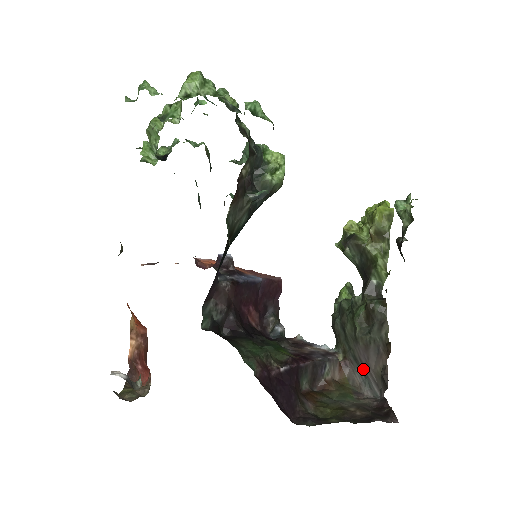
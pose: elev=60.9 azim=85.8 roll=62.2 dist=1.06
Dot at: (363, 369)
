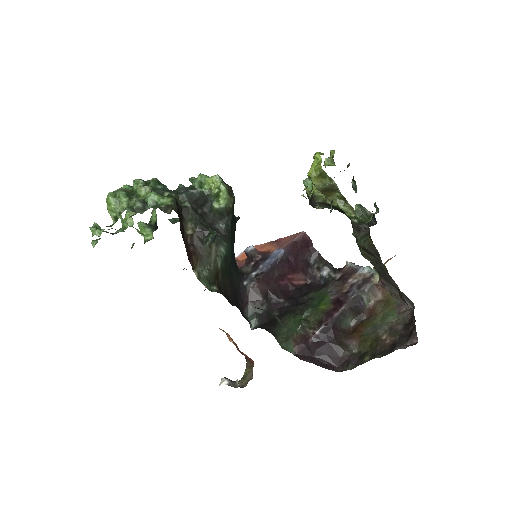
Dot at: (394, 286)
